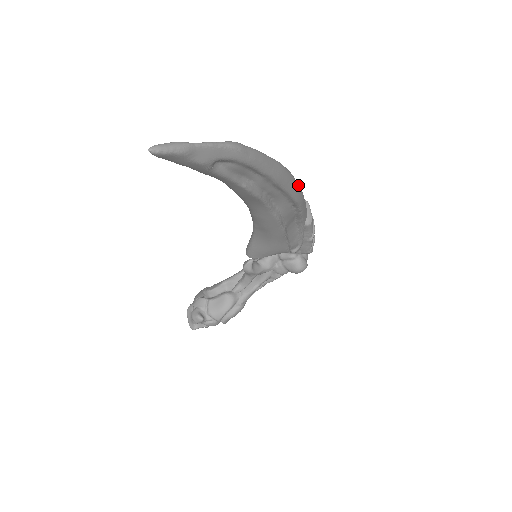
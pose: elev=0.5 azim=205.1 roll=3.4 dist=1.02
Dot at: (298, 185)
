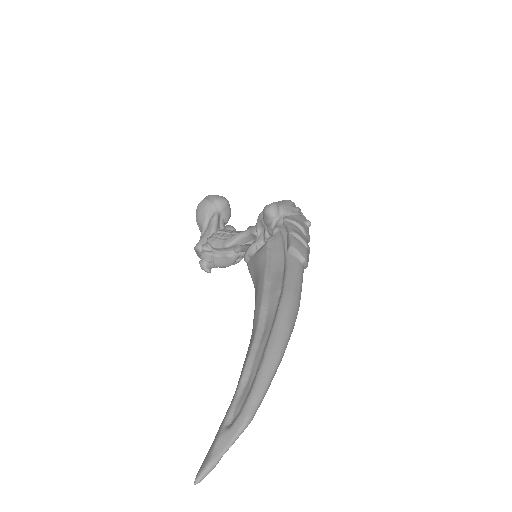
Dot at: (296, 317)
